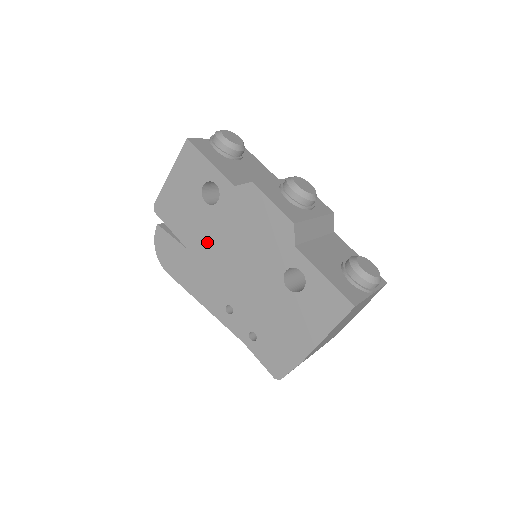
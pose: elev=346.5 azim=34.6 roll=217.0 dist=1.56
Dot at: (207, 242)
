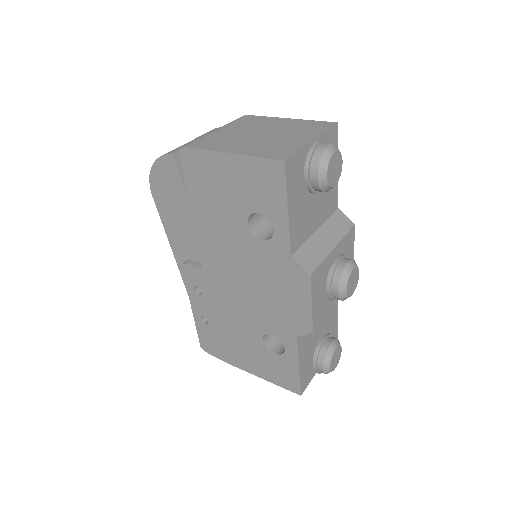
Dot at: (219, 243)
